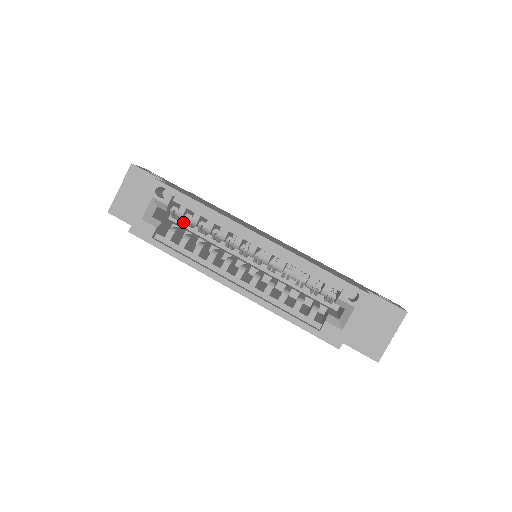
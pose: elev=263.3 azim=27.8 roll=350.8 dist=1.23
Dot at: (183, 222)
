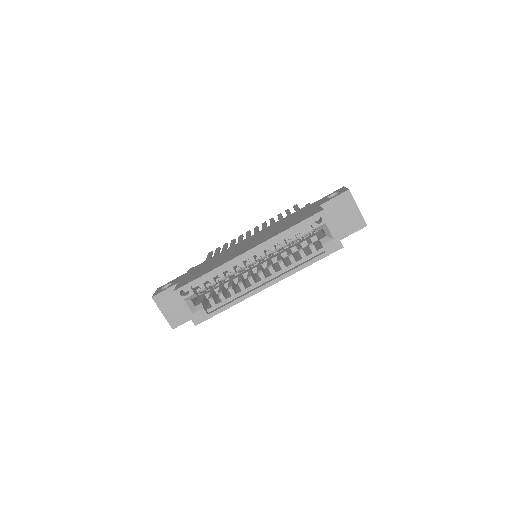
Dot at: occluded
